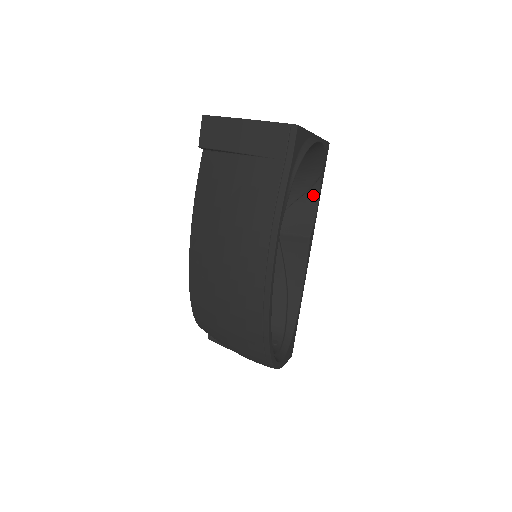
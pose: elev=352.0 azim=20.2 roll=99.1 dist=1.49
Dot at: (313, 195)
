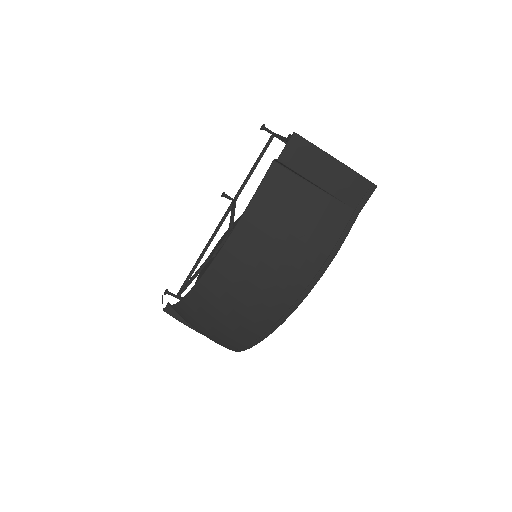
Dot at: occluded
